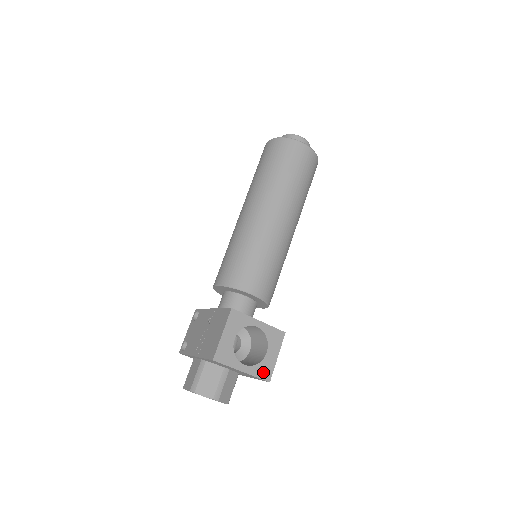
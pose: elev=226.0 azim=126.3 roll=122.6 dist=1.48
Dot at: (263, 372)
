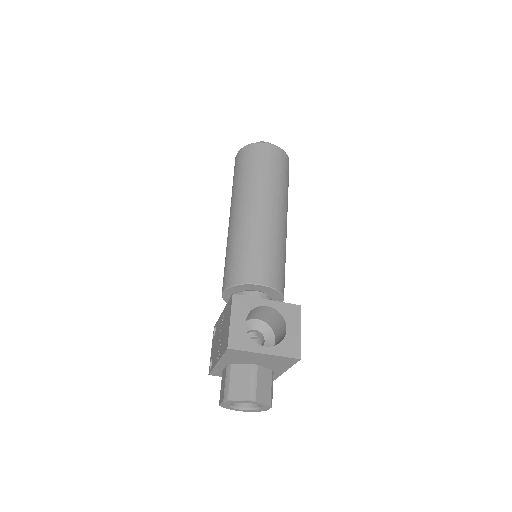
Dot at: (289, 350)
